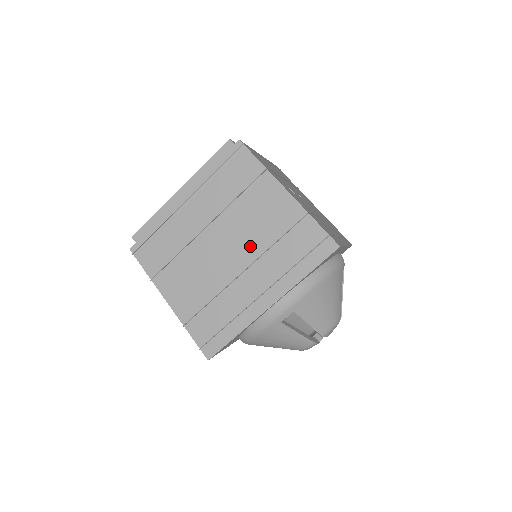
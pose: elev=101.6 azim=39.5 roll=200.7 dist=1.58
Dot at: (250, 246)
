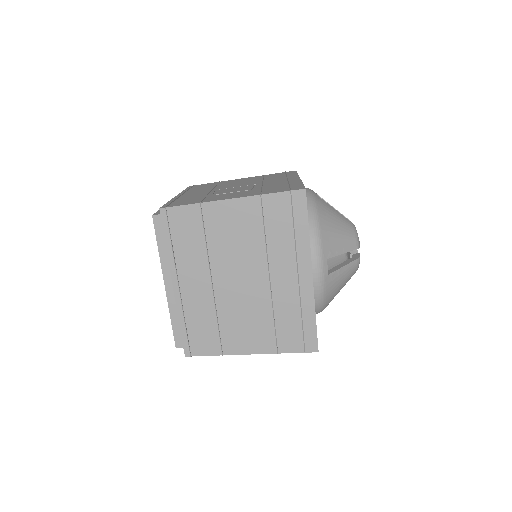
Dot at: (253, 259)
